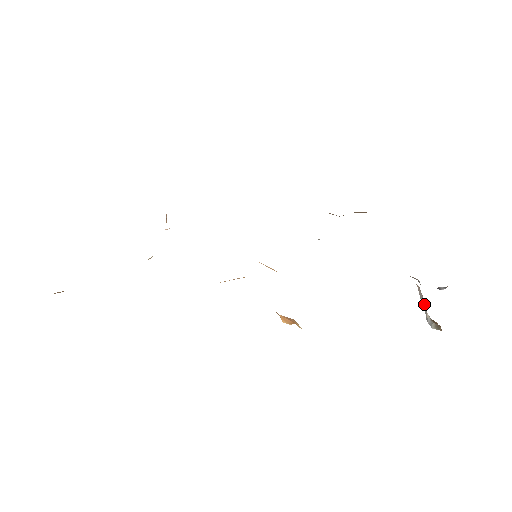
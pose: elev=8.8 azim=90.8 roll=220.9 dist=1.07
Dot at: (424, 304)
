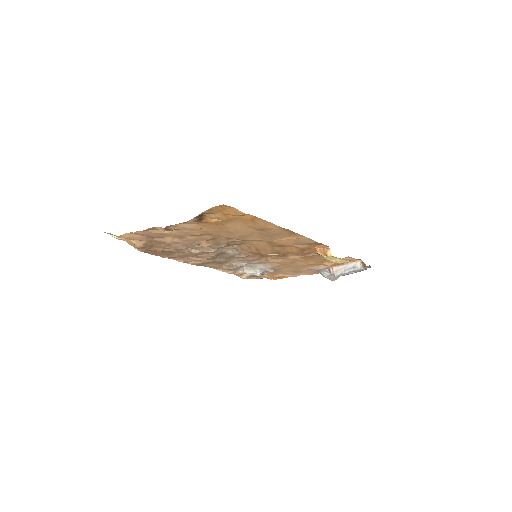
Dot at: (348, 267)
